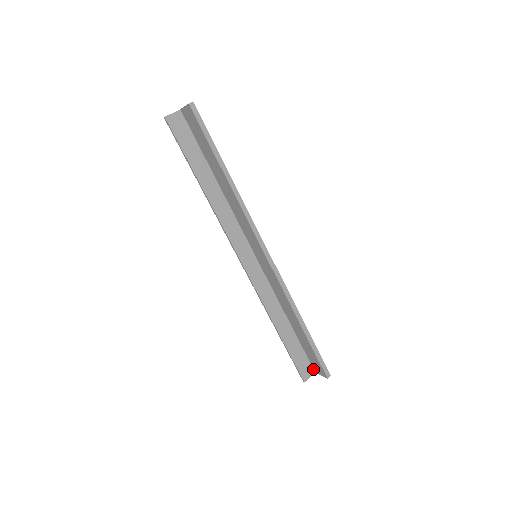
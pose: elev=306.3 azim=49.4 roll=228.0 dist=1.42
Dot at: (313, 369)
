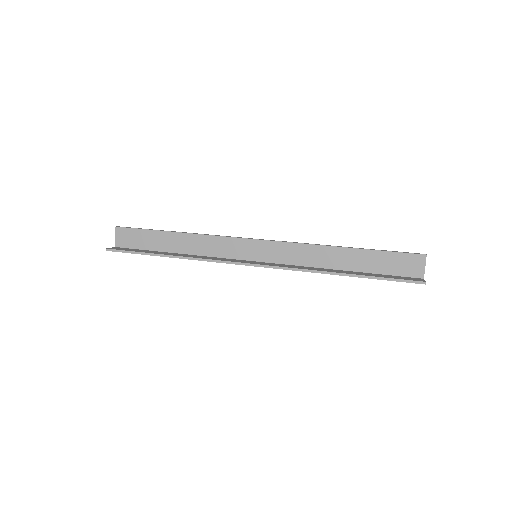
Dot at: occluded
